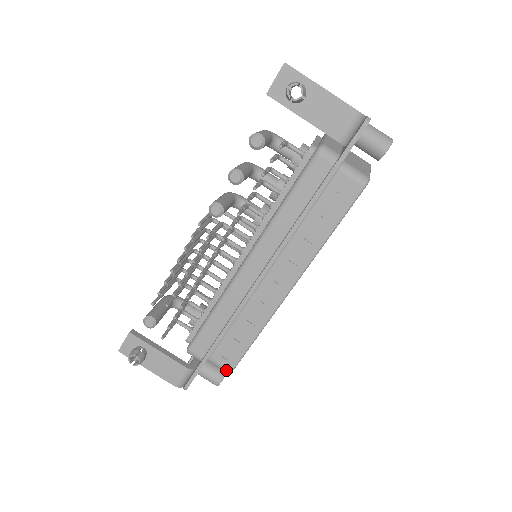
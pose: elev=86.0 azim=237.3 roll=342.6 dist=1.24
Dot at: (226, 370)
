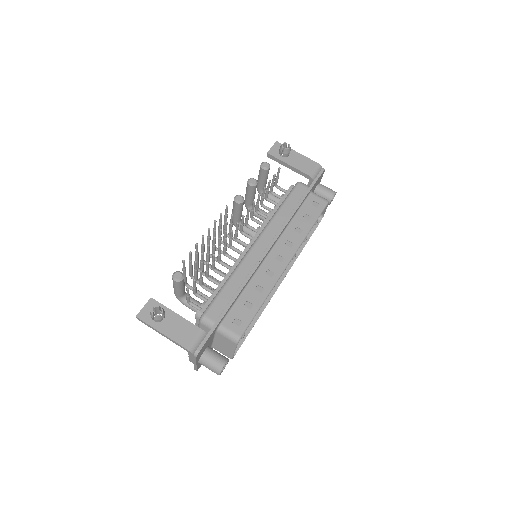
Dot at: (236, 336)
